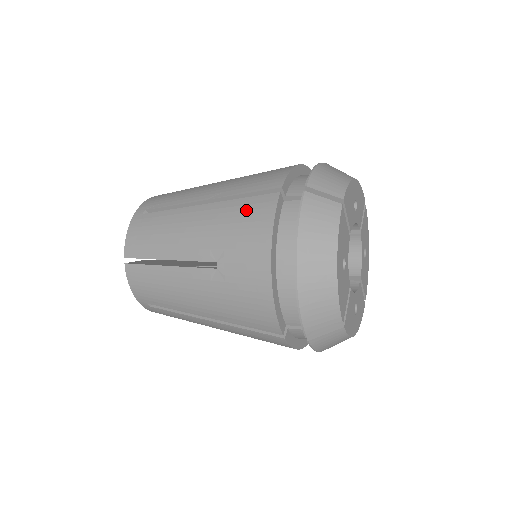
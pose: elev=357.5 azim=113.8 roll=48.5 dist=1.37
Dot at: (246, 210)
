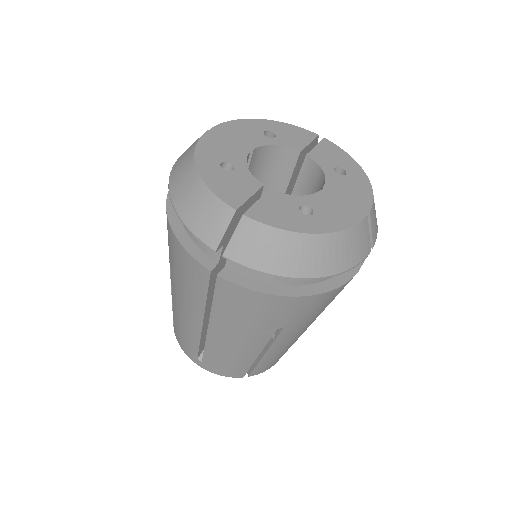
Dot at: occluded
